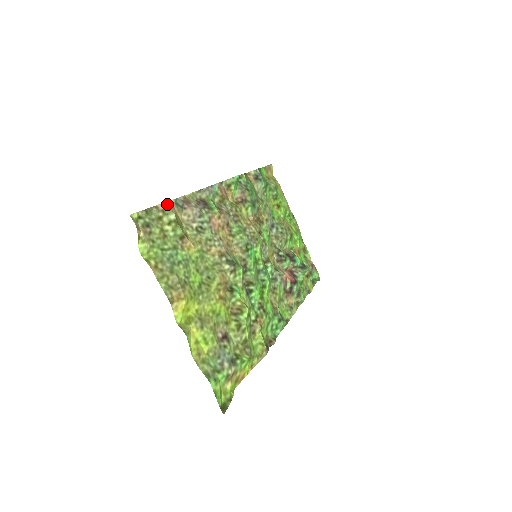
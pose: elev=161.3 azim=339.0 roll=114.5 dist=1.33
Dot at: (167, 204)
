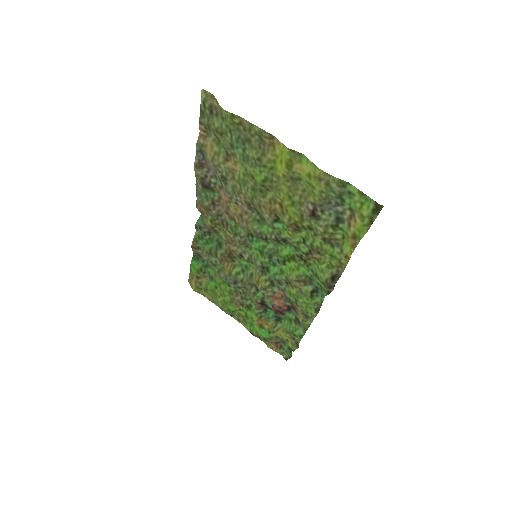
Dot at: (201, 135)
